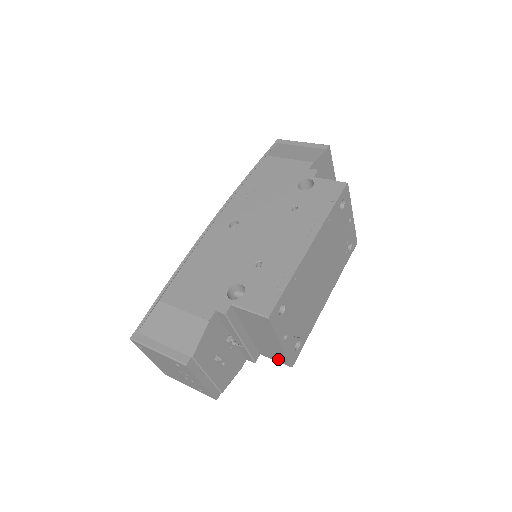
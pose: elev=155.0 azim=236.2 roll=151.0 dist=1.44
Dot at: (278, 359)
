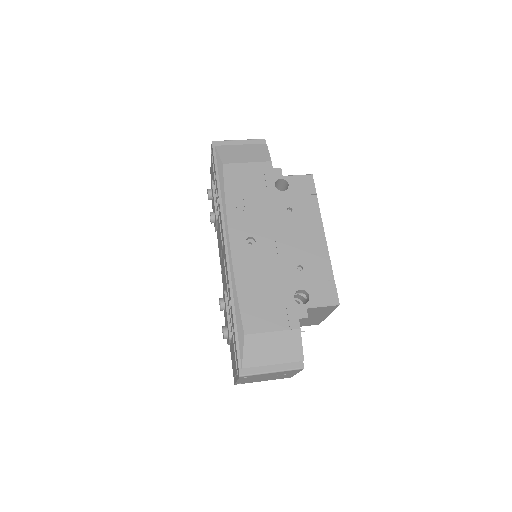
Dot at: (310, 324)
